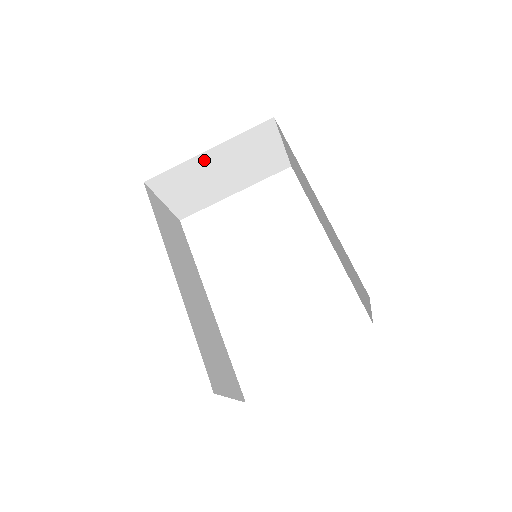
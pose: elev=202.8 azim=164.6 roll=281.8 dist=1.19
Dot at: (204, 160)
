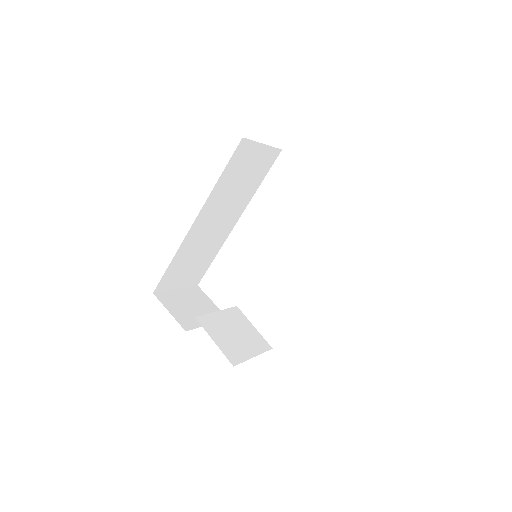
Dot at: occluded
